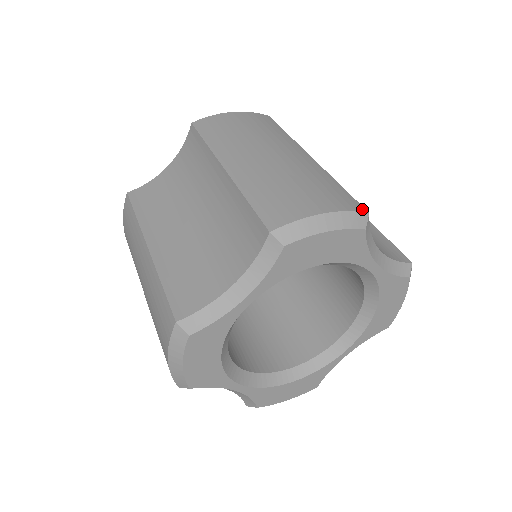
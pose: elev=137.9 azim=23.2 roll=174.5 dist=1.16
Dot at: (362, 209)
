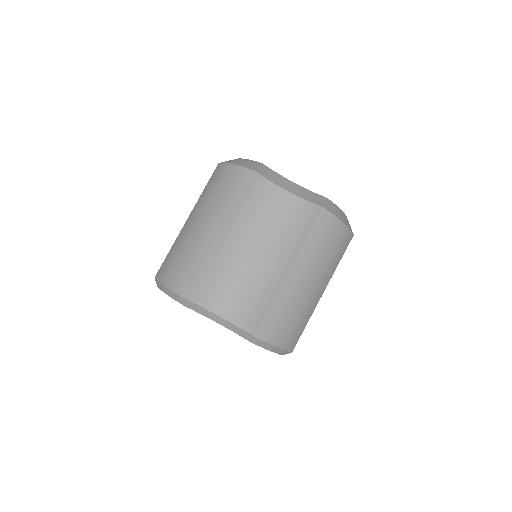
Dot at: (292, 350)
